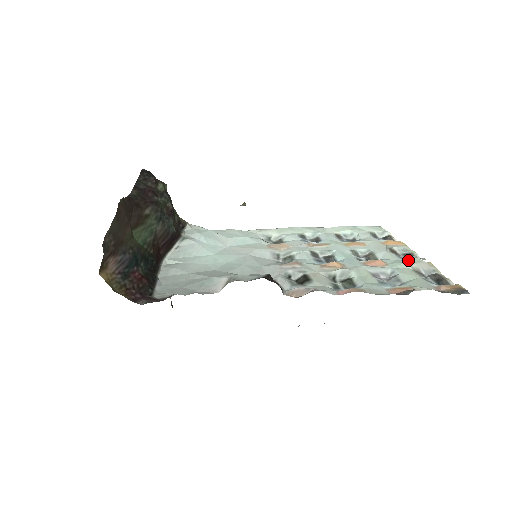
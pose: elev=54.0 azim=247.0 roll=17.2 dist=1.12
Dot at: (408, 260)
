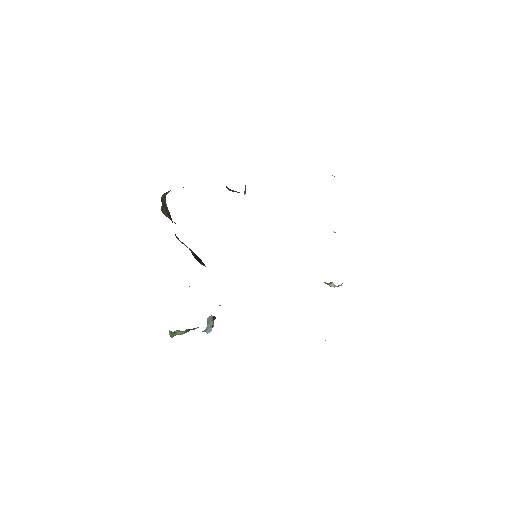
Dot at: occluded
